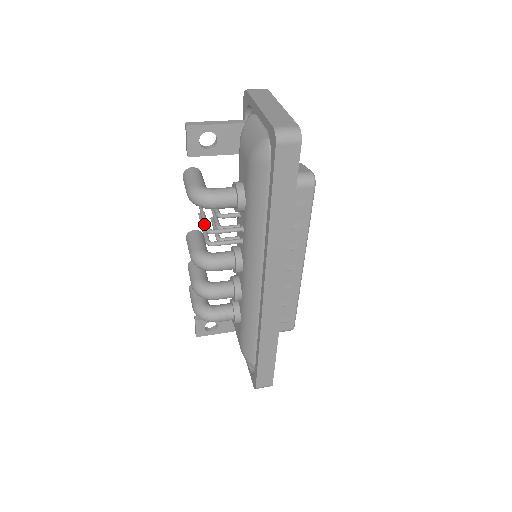
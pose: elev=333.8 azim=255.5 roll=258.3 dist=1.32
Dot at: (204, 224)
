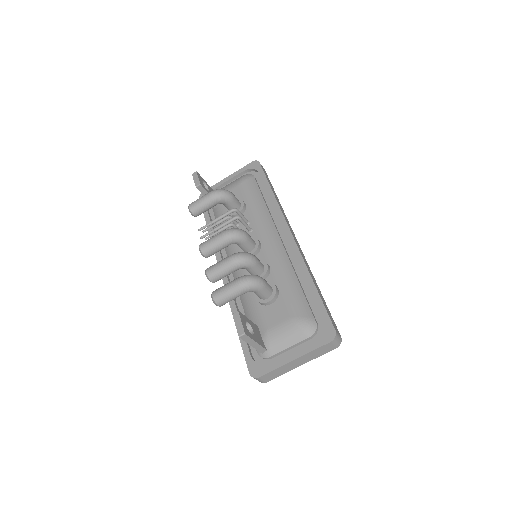
Dot at: occluded
